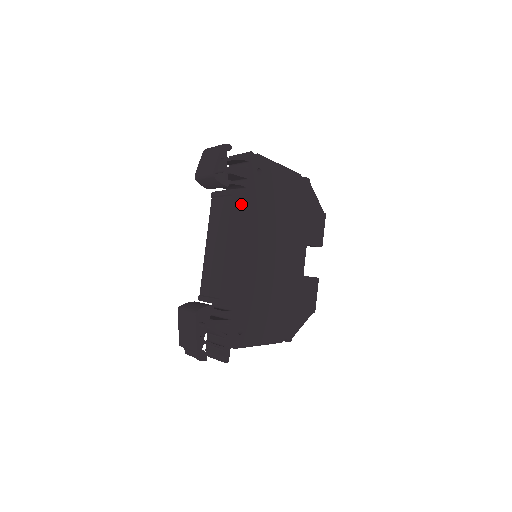
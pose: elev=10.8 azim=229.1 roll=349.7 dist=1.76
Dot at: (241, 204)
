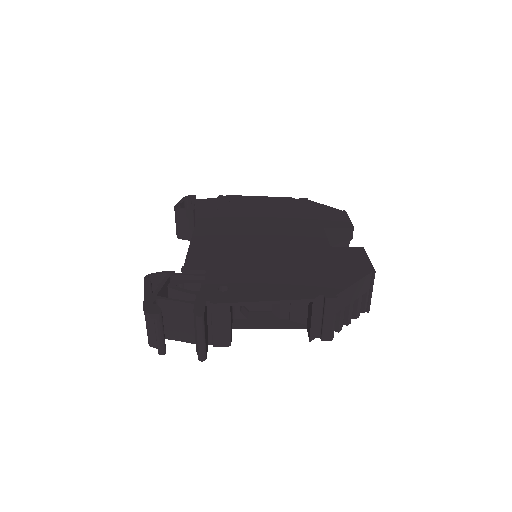
Dot at: (211, 216)
